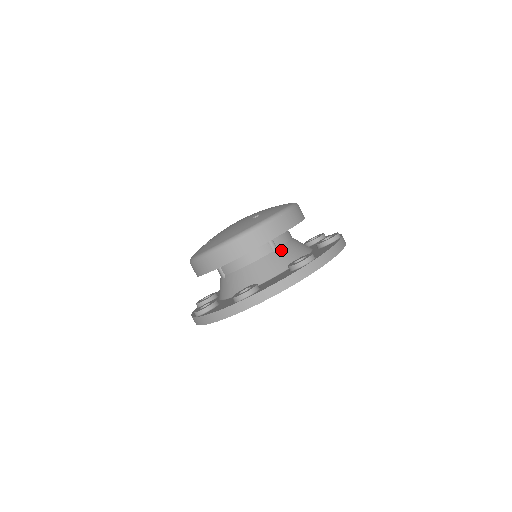
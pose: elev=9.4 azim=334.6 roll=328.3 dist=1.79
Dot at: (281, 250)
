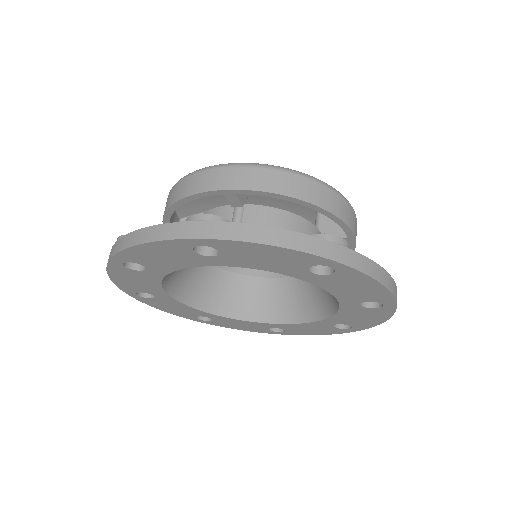
Dot at: occluded
